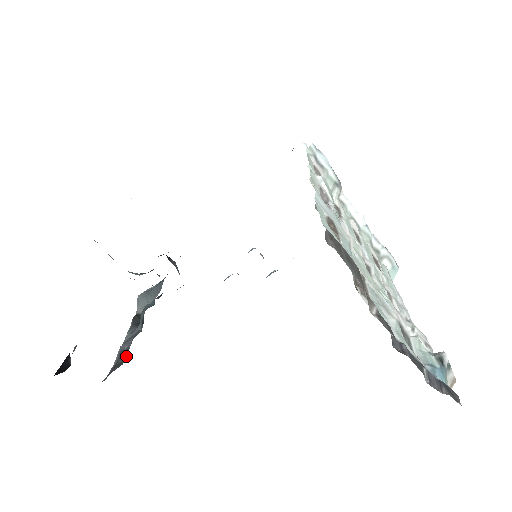
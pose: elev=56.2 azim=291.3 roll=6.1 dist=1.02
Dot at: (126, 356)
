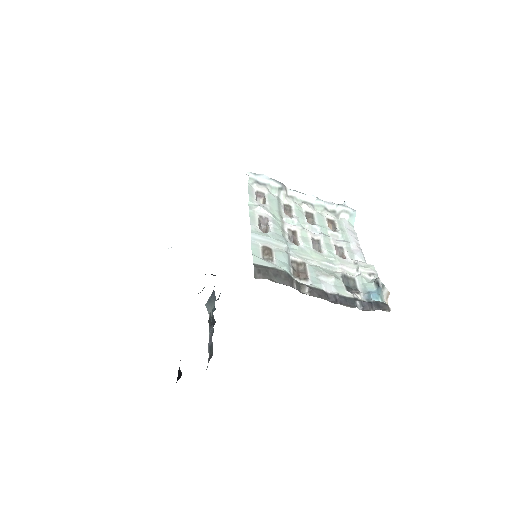
Dot at: occluded
